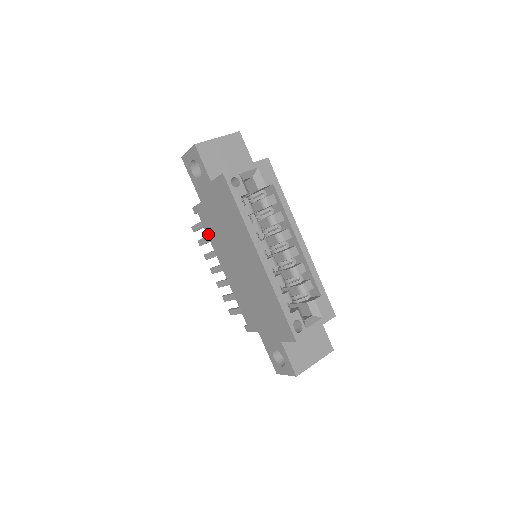
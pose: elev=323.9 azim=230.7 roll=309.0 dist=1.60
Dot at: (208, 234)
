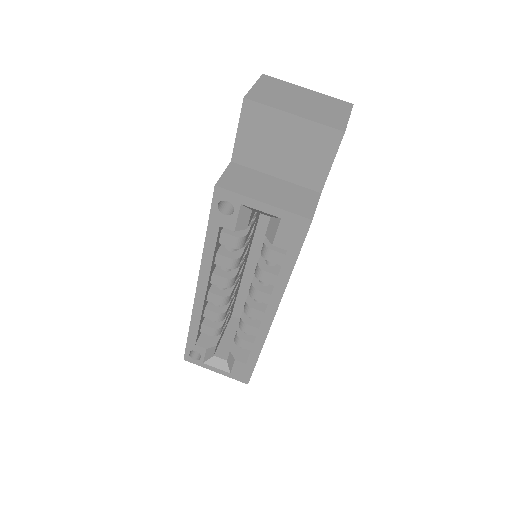
Dot at: occluded
